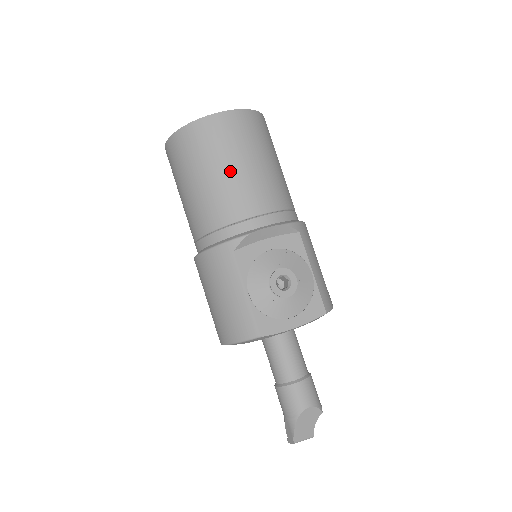
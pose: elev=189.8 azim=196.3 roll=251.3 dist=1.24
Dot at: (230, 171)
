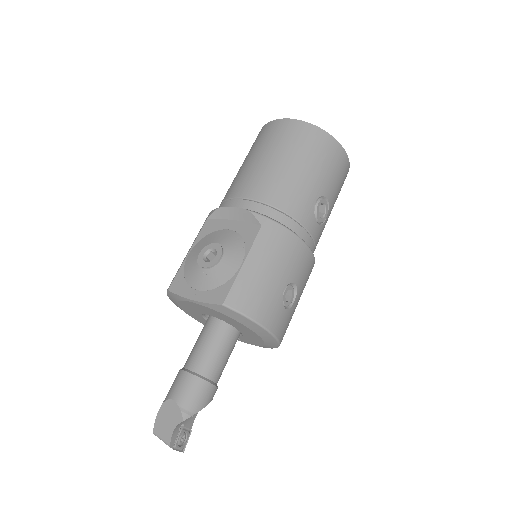
Dot at: (251, 161)
